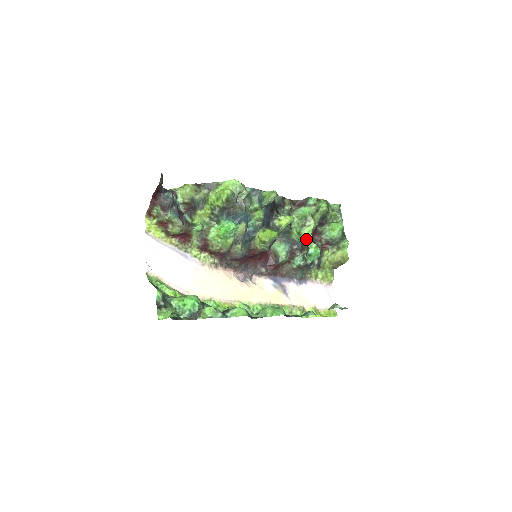
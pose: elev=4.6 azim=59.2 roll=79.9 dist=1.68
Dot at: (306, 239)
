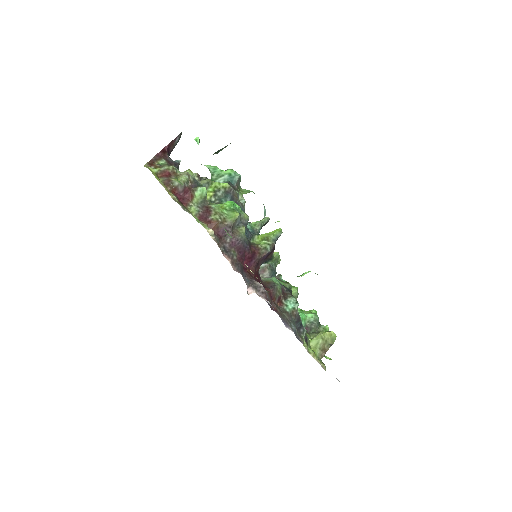
Dot at: occluded
